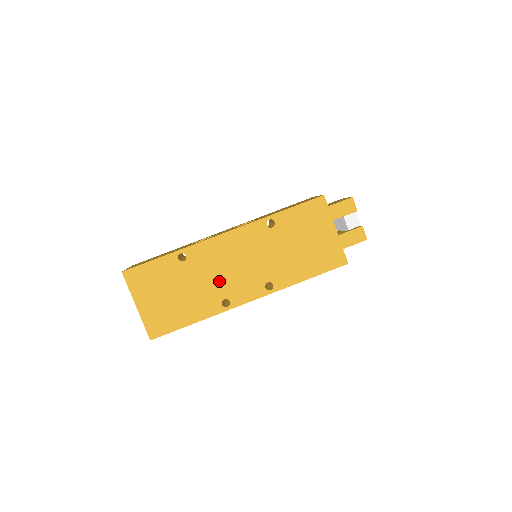
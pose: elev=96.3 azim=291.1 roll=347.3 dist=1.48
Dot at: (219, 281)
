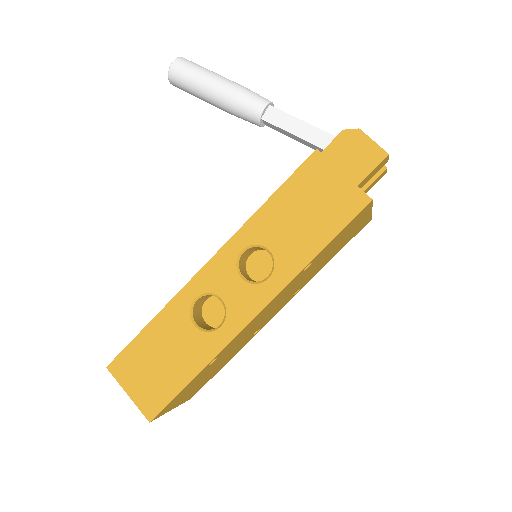
Dot at: (251, 333)
